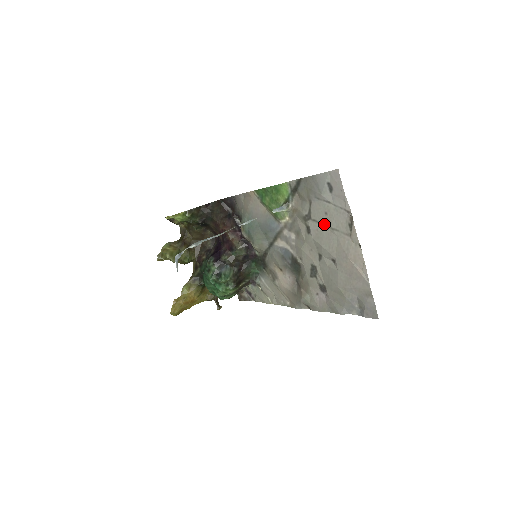
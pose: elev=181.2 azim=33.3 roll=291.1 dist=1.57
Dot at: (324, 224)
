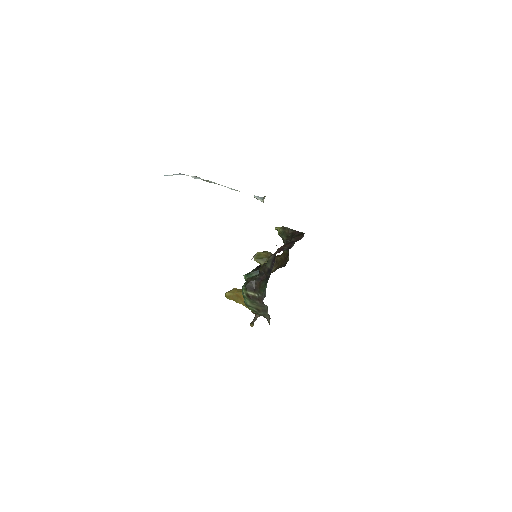
Dot at: occluded
